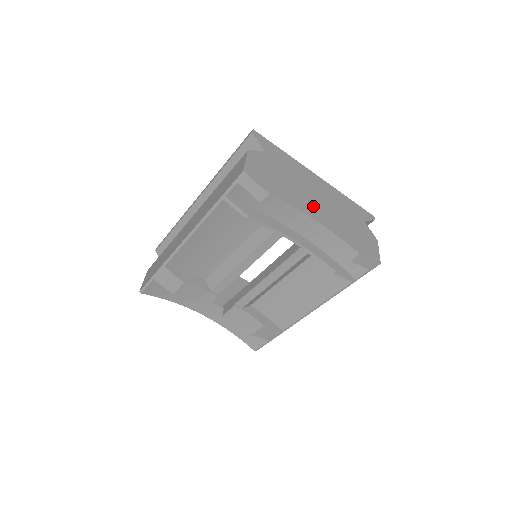
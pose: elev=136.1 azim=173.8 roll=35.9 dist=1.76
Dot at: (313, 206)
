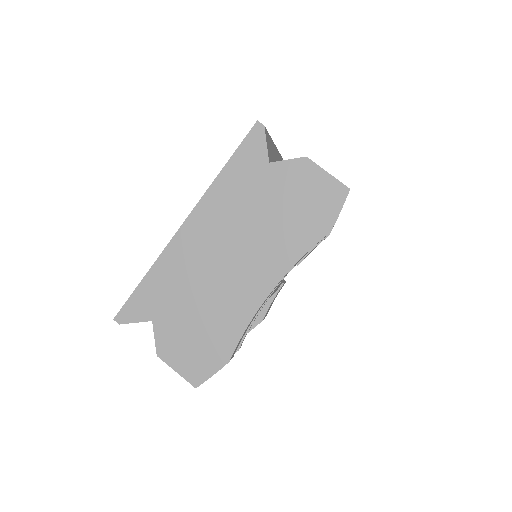
Dot at: (244, 281)
